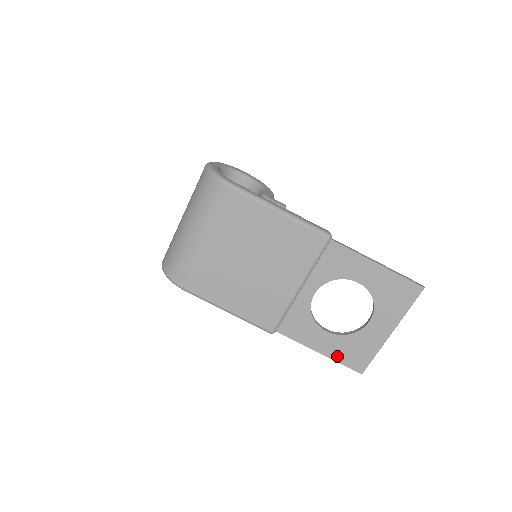
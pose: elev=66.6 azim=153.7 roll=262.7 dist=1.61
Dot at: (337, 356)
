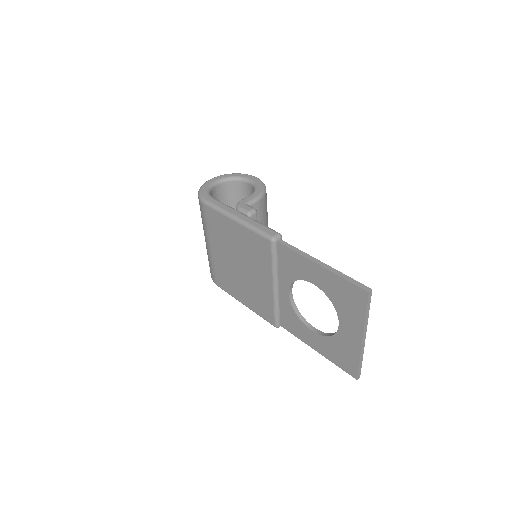
Dot at: (330, 357)
